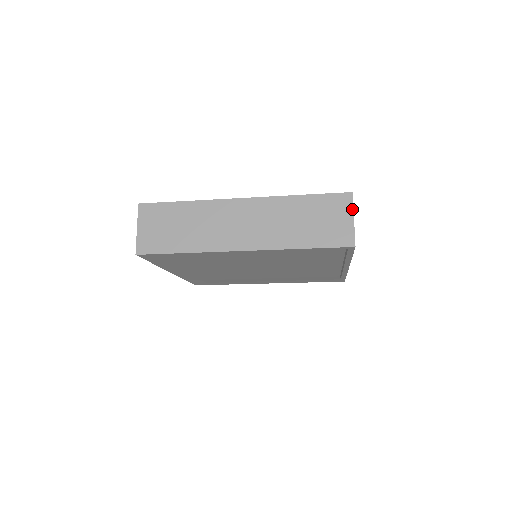
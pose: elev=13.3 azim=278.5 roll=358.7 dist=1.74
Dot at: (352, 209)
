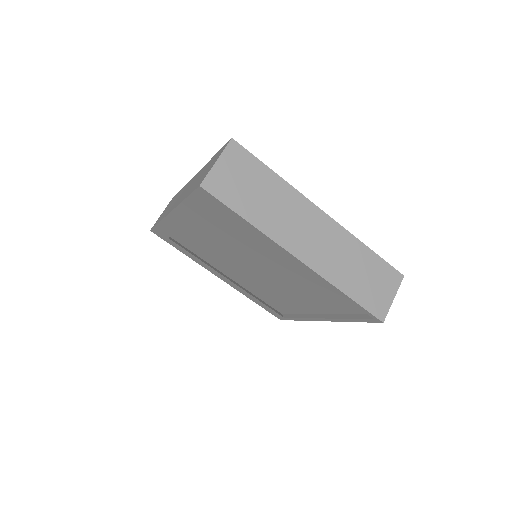
Dot at: (397, 289)
